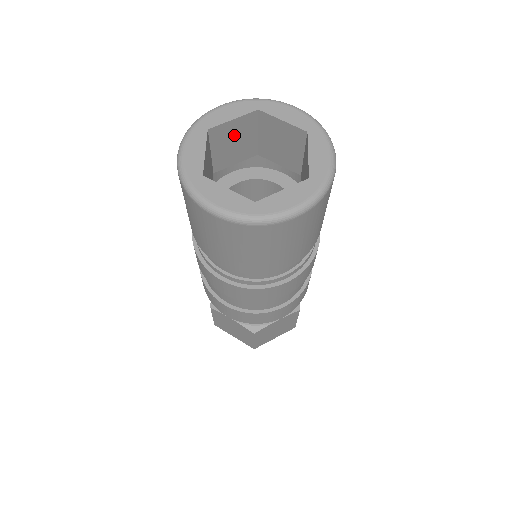
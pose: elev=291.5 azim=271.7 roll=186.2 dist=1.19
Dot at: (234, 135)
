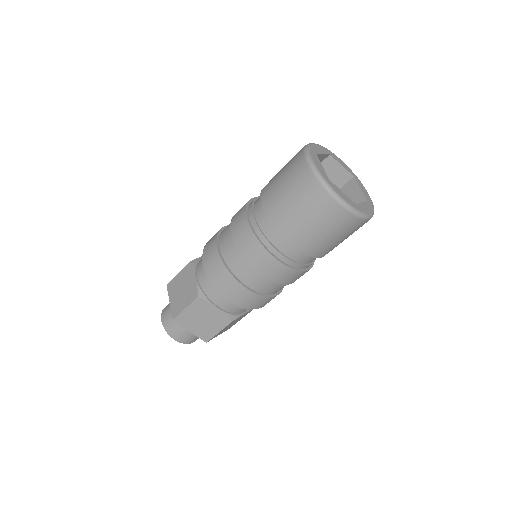
Dot at: (332, 175)
